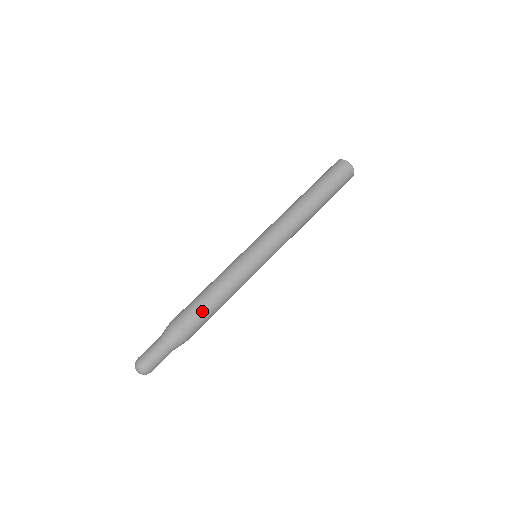
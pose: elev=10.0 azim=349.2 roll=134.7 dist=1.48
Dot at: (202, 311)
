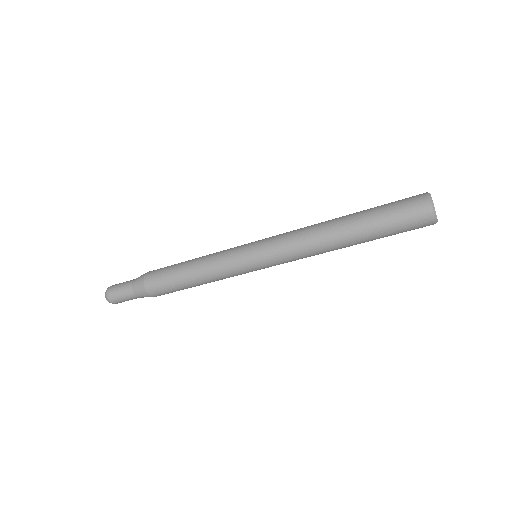
Dot at: (170, 270)
